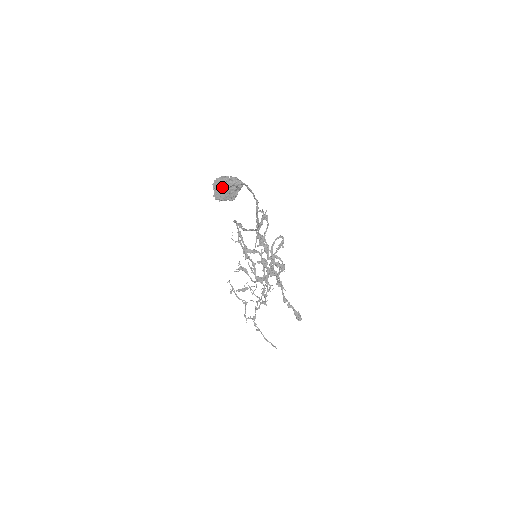
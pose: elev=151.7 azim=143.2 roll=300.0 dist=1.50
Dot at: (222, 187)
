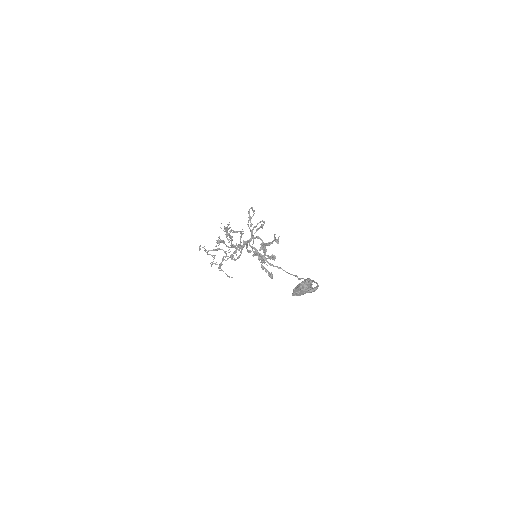
Dot at: (304, 293)
